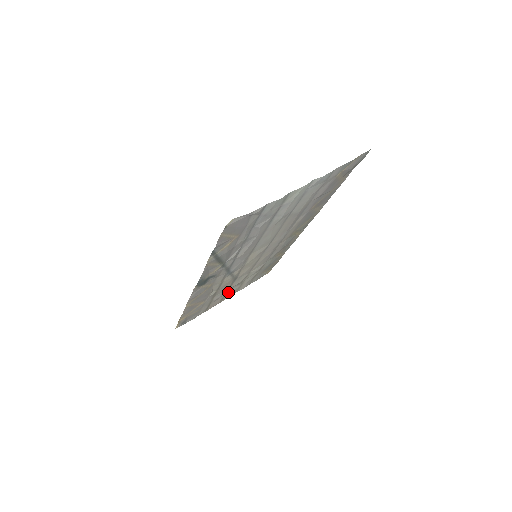
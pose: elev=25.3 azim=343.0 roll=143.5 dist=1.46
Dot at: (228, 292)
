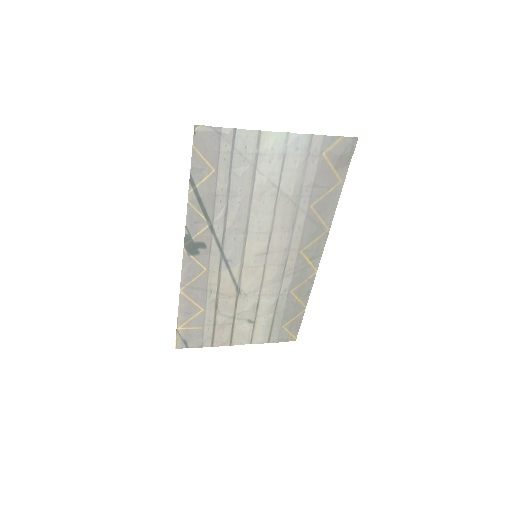
Dot at: (237, 324)
